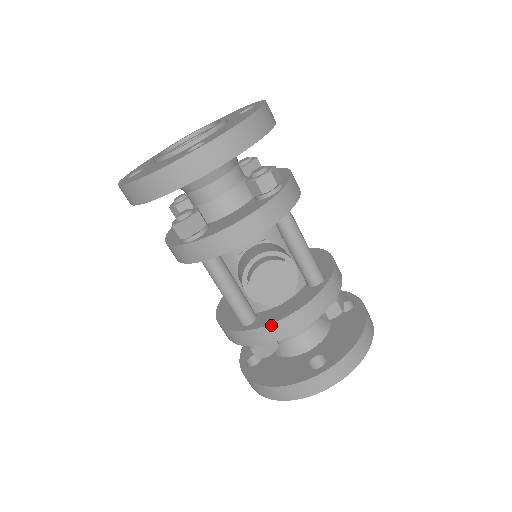
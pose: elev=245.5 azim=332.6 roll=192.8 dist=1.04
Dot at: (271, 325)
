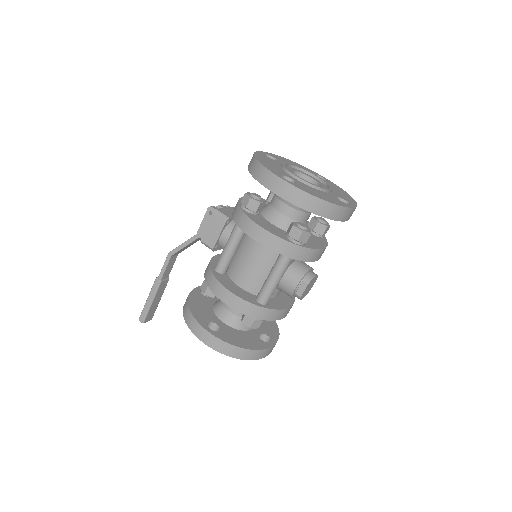
Dot at: (283, 310)
